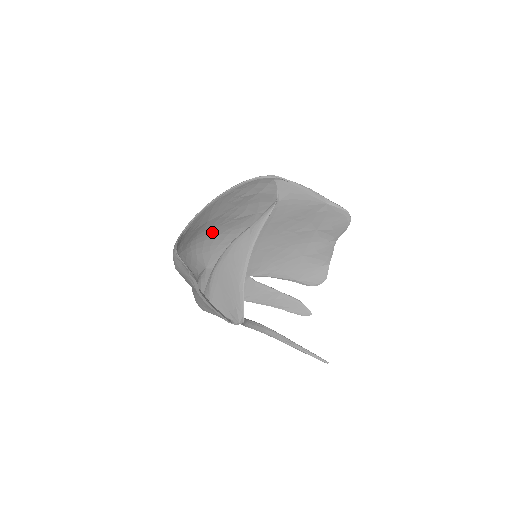
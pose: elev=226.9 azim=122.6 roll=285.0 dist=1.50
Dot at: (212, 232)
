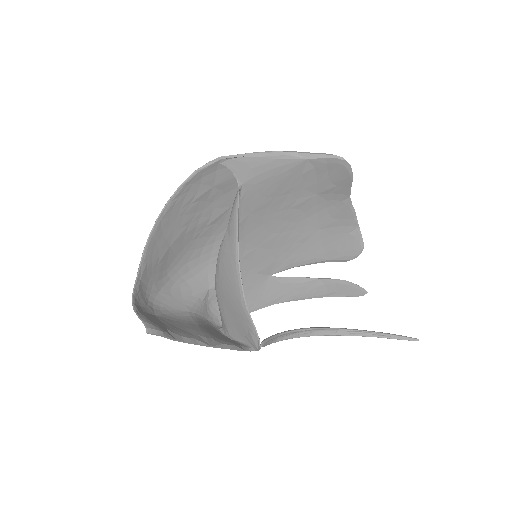
Dot at: (190, 251)
